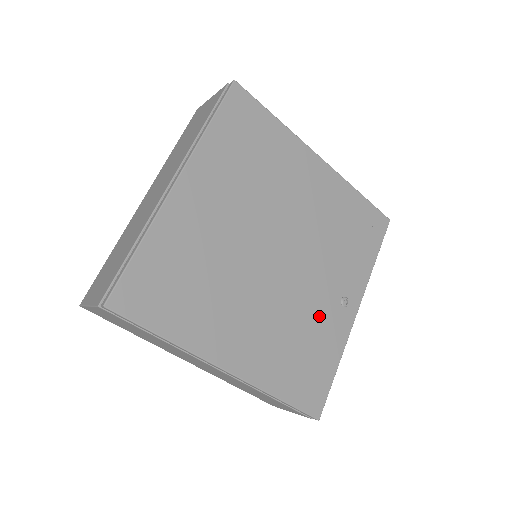
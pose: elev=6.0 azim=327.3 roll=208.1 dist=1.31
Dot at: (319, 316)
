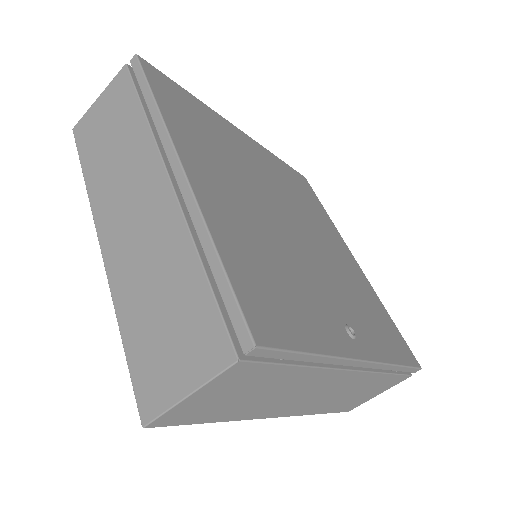
Dot at: (313, 295)
